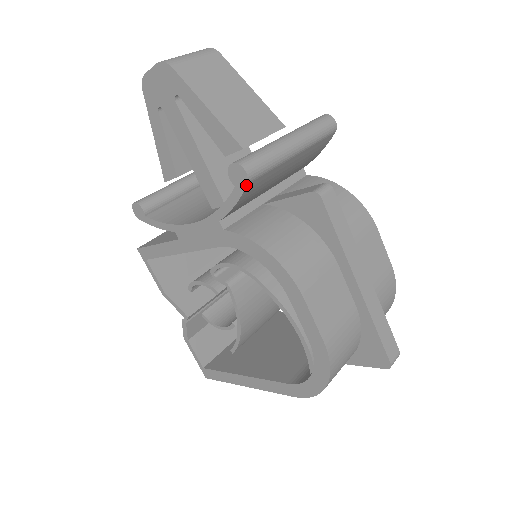
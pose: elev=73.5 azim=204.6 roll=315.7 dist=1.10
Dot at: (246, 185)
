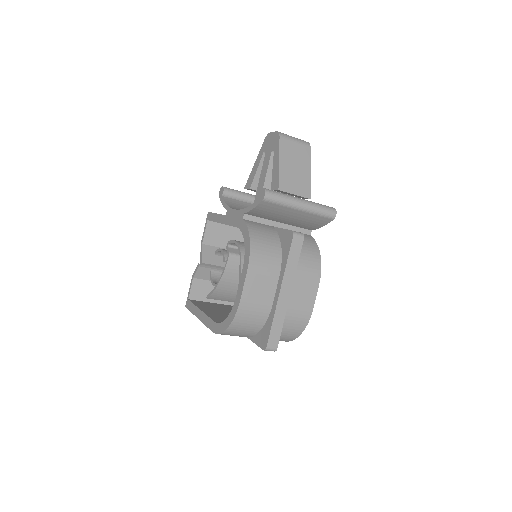
Dot at: (262, 201)
